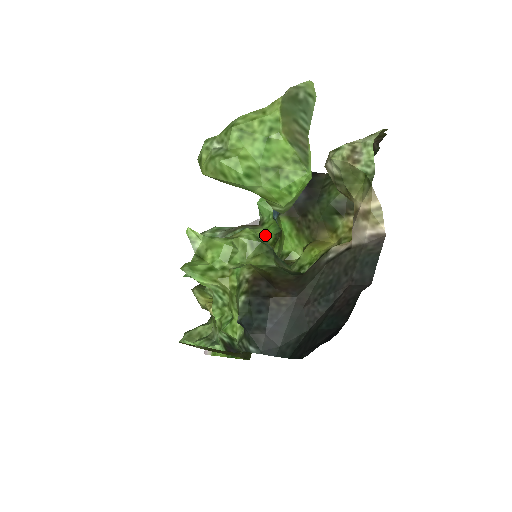
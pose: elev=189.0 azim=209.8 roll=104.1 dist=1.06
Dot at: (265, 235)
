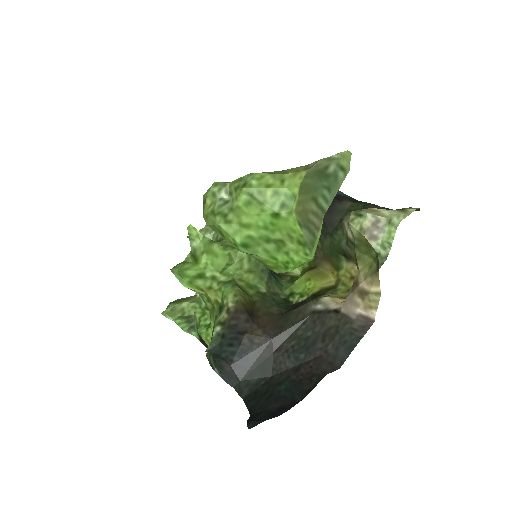
Dot at: occluded
